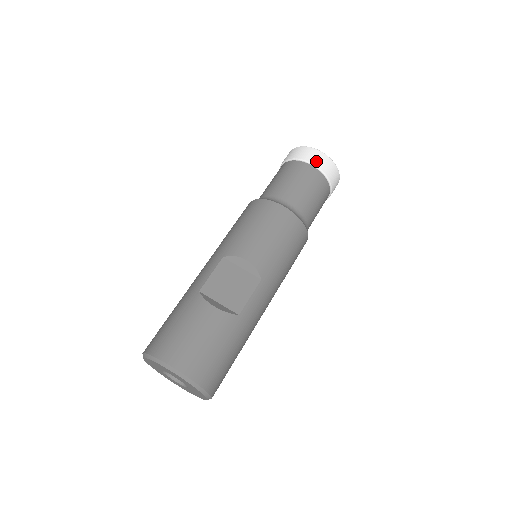
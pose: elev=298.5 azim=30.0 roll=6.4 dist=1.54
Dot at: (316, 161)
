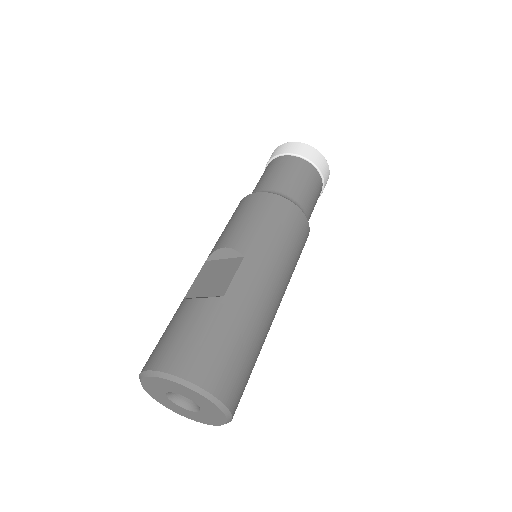
Dot at: (284, 150)
